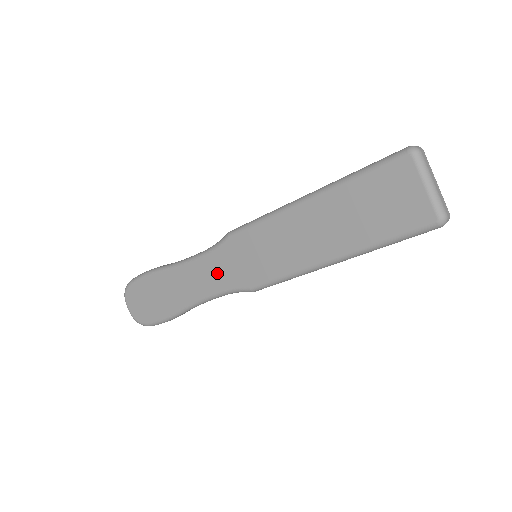
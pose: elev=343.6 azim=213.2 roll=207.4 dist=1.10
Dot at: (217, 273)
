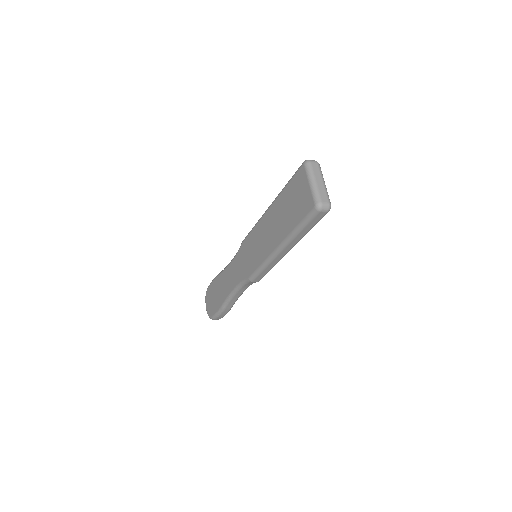
Dot at: (237, 270)
